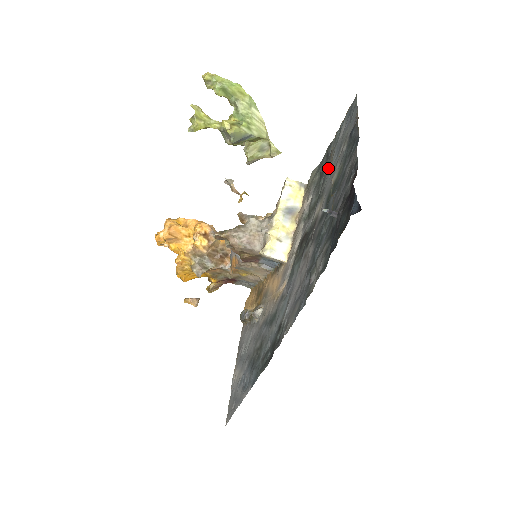
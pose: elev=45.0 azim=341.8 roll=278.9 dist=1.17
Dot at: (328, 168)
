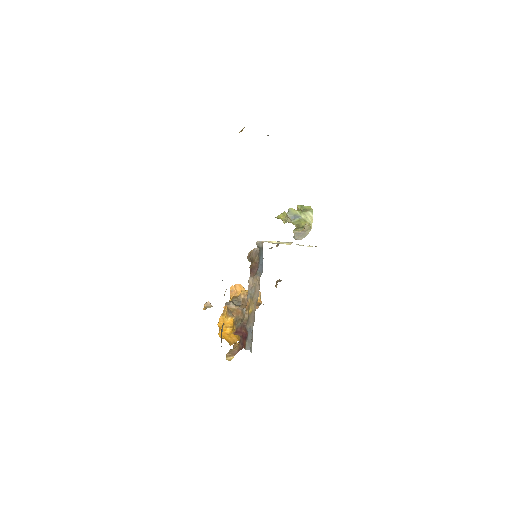
Dot at: occluded
